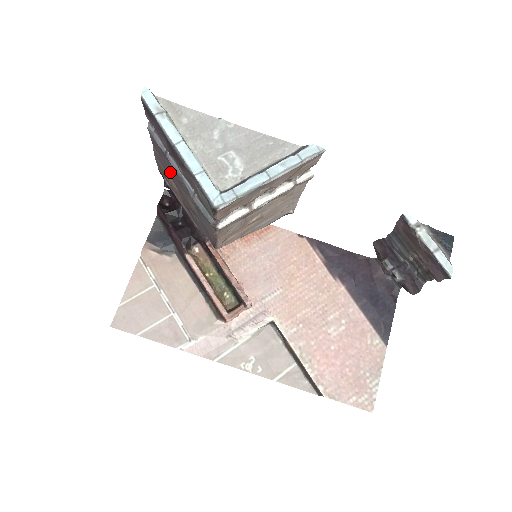
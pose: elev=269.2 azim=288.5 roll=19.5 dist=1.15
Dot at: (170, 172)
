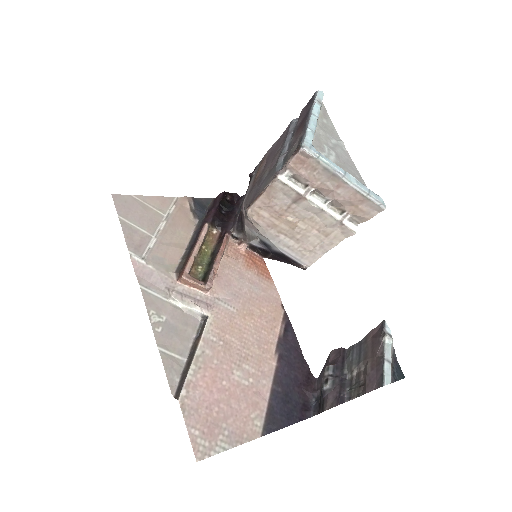
Dot at: (274, 153)
